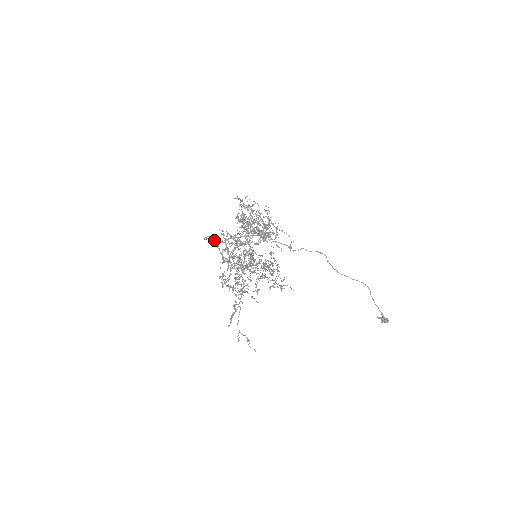
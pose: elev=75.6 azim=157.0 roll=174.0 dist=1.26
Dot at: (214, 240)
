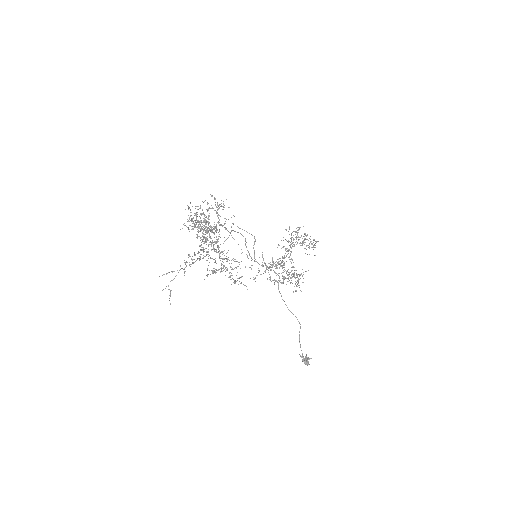
Dot at: occluded
